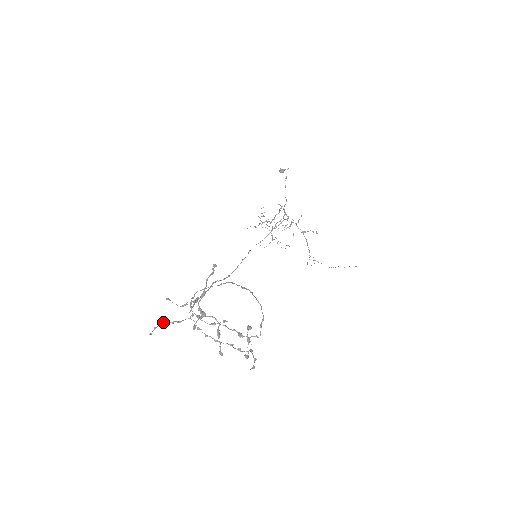
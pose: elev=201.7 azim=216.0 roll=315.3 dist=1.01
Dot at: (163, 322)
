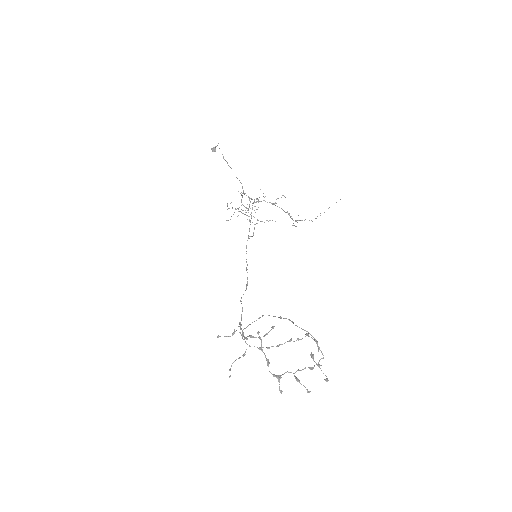
Dot at: (232, 363)
